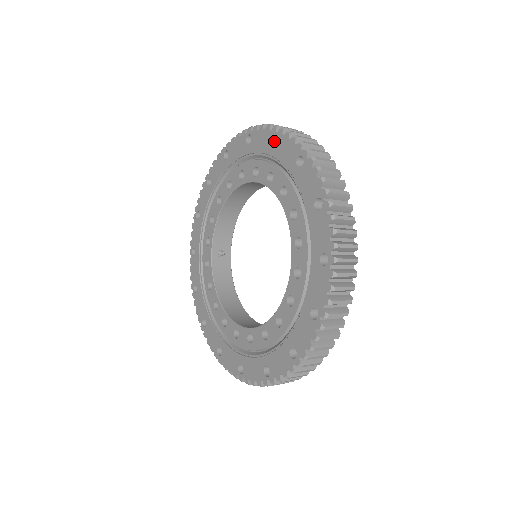
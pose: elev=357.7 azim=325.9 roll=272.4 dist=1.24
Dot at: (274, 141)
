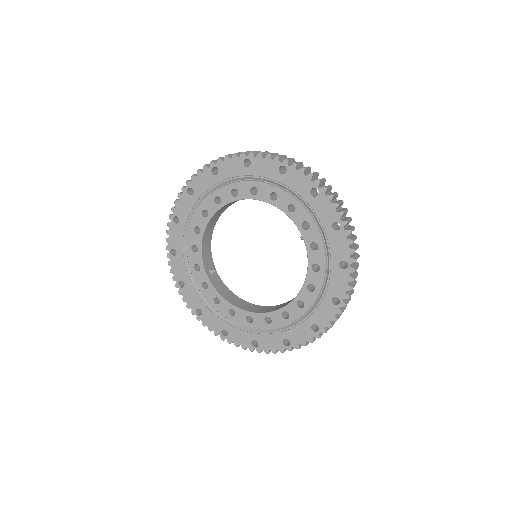
Dot at: (245, 164)
